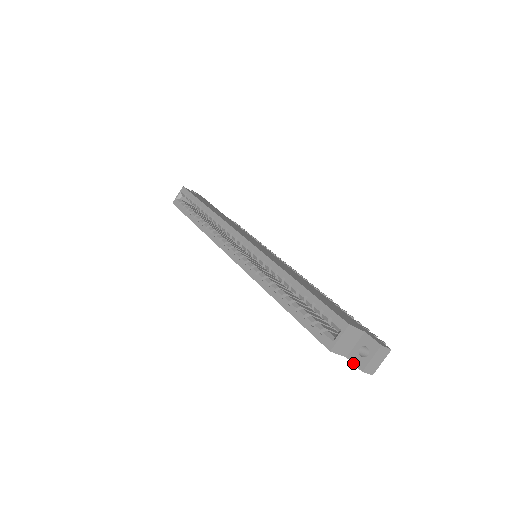
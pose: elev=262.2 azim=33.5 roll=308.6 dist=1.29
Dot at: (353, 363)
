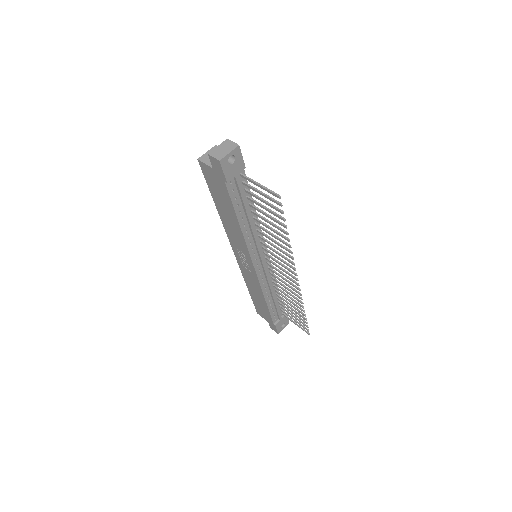
Dot at: (211, 162)
